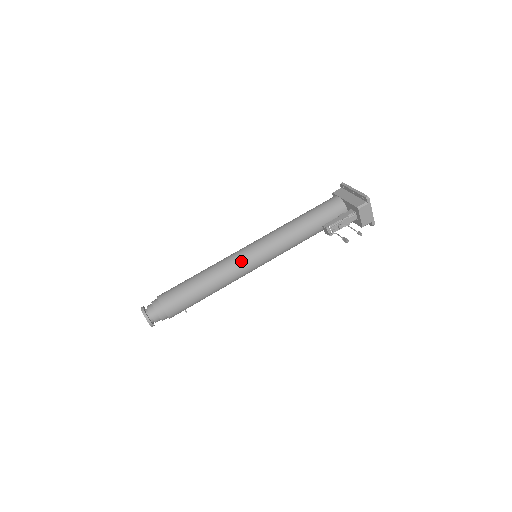
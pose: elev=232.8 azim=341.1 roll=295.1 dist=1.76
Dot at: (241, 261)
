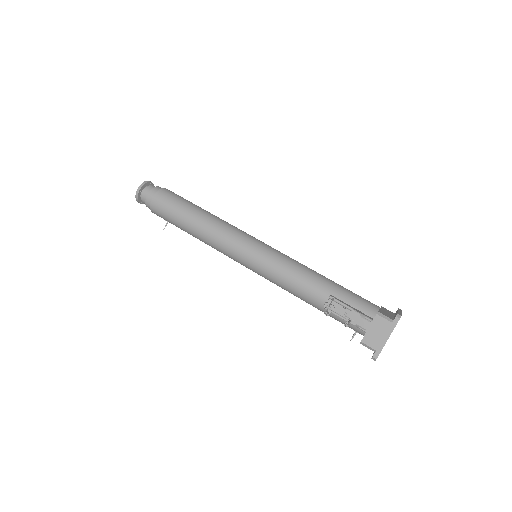
Dot at: (241, 236)
